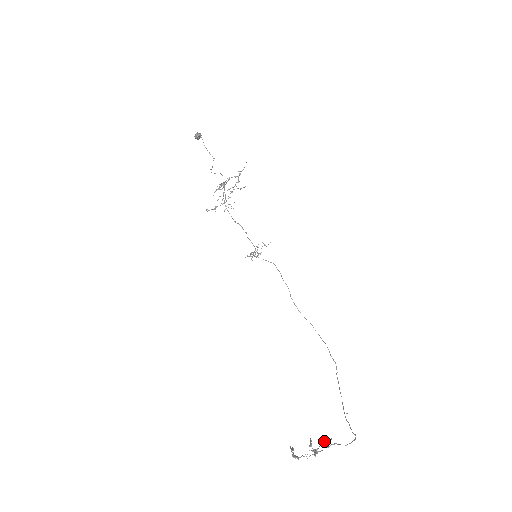
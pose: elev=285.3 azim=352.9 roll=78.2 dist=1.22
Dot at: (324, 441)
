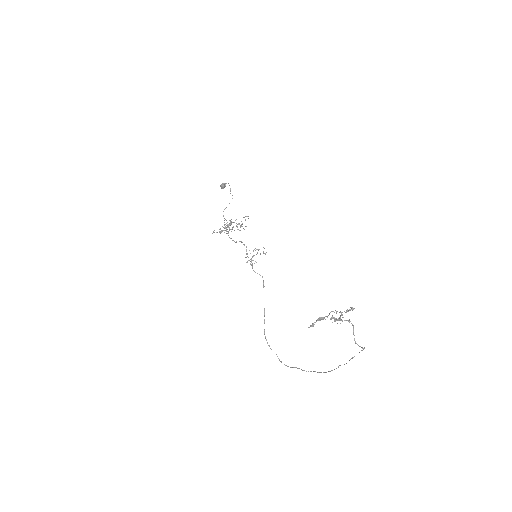
Dot at: (348, 310)
